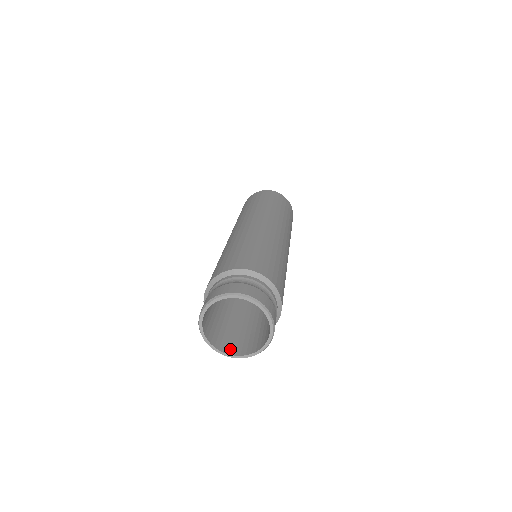
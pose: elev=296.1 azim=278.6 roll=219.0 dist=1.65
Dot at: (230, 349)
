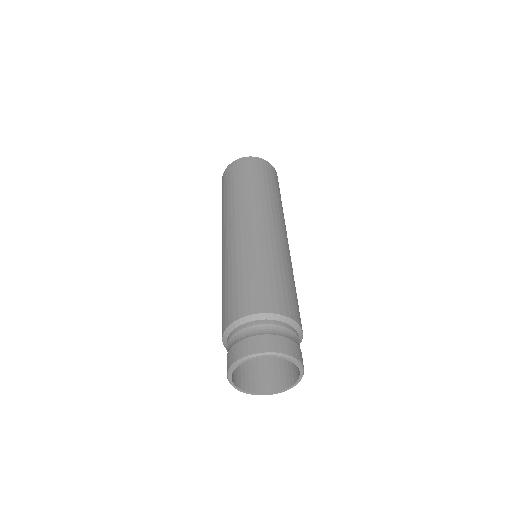
Dot at: (265, 386)
